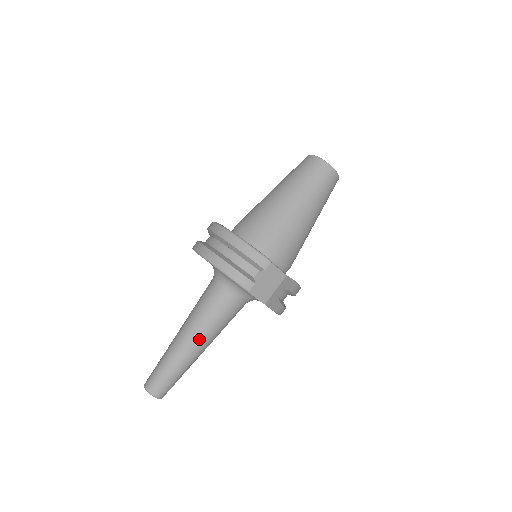
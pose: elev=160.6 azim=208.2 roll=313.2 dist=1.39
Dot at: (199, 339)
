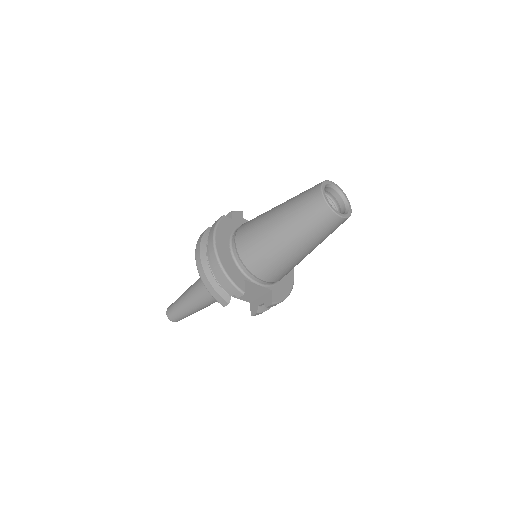
Dot at: (200, 303)
